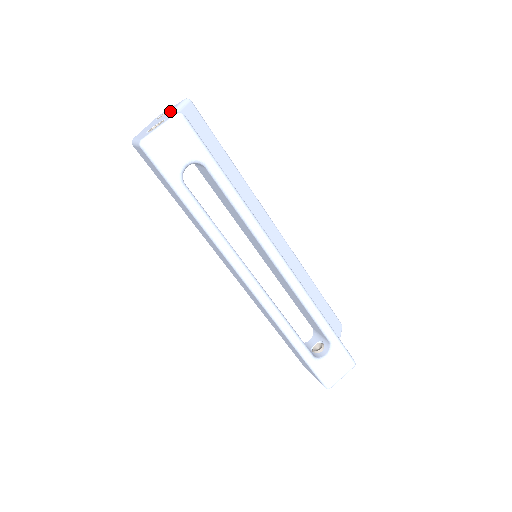
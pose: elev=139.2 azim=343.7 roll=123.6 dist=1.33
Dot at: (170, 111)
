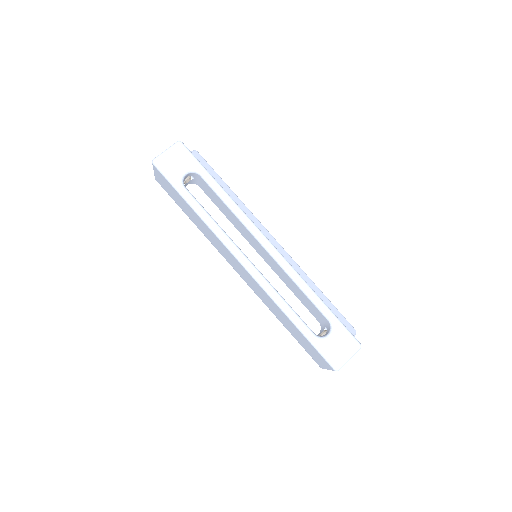
Dot at: occluded
